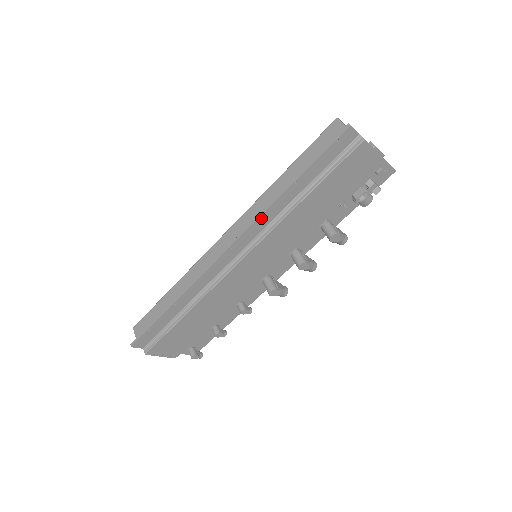
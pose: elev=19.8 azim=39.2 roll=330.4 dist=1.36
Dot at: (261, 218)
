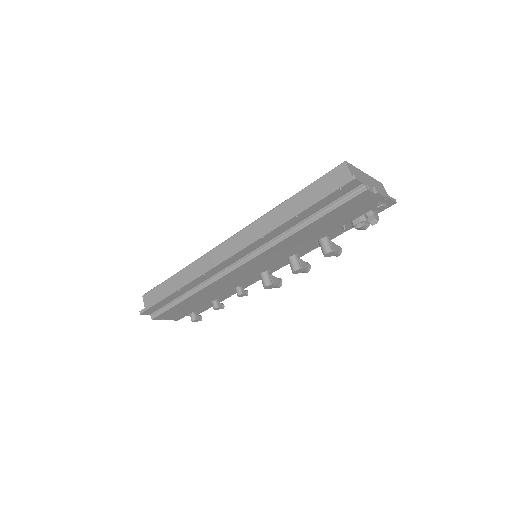
Dot at: (262, 238)
